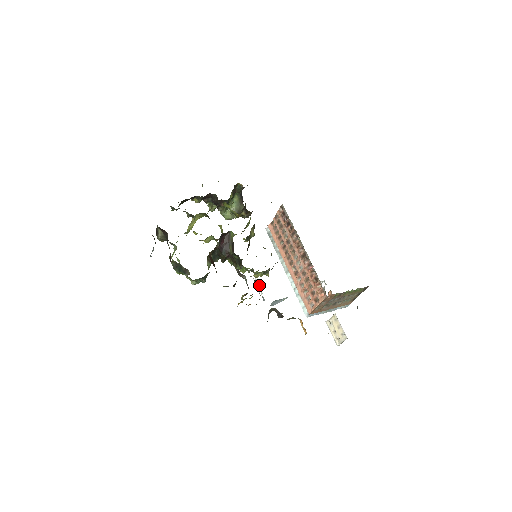
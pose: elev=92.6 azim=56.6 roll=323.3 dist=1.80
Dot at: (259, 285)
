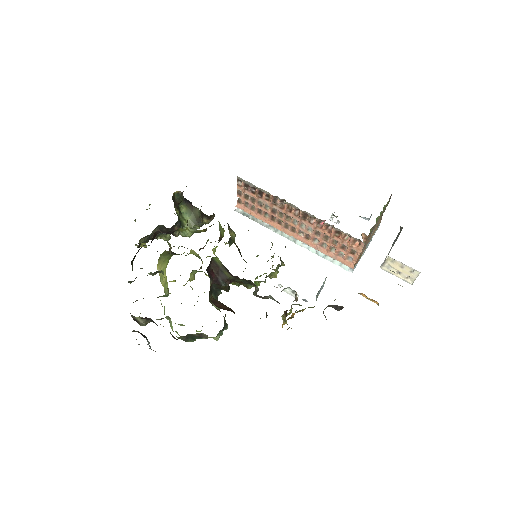
Dot at: (289, 291)
